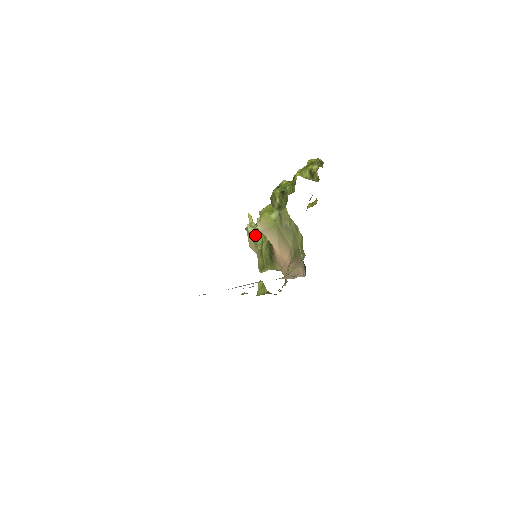
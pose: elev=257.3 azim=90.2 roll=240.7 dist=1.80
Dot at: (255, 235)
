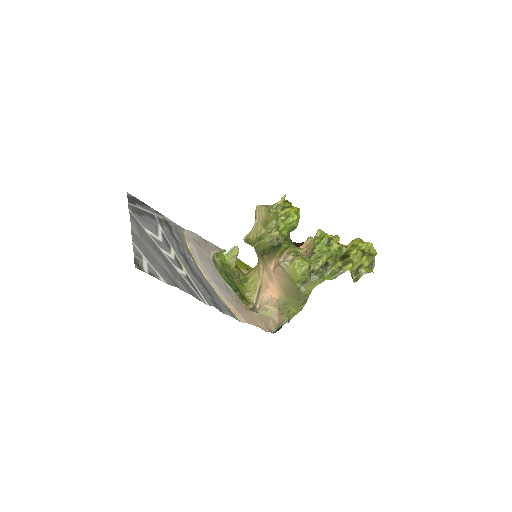
Dot at: (271, 221)
